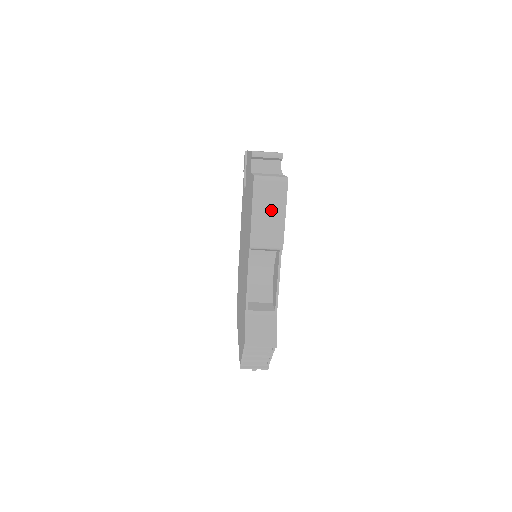
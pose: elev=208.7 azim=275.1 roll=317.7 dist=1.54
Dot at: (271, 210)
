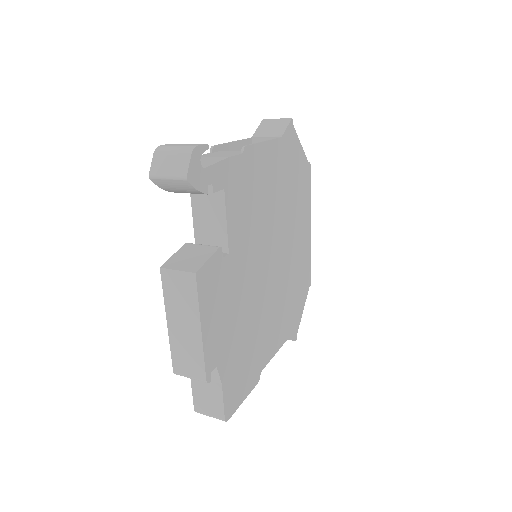
Dot at: occluded
